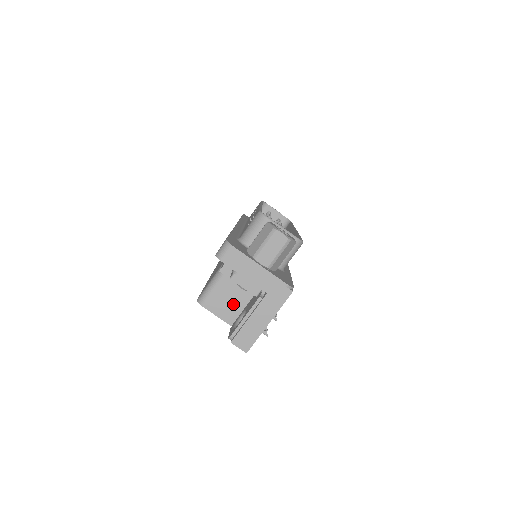
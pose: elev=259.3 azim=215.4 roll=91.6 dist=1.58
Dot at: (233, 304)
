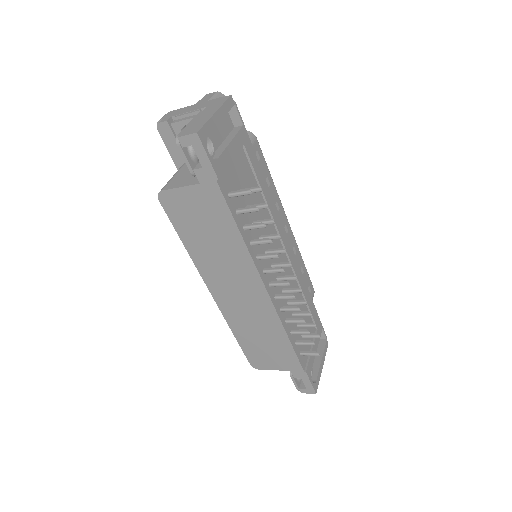
Dot at: occluded
